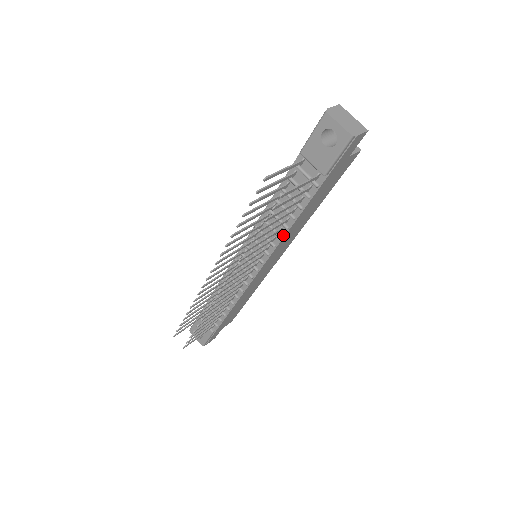
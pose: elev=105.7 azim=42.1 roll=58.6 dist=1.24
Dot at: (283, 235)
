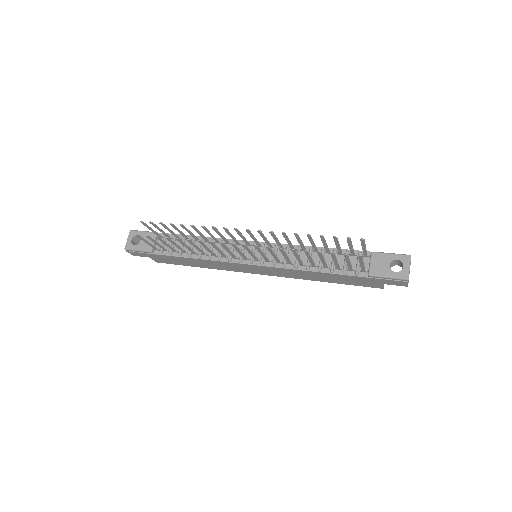
Dot at: (299, 268)
